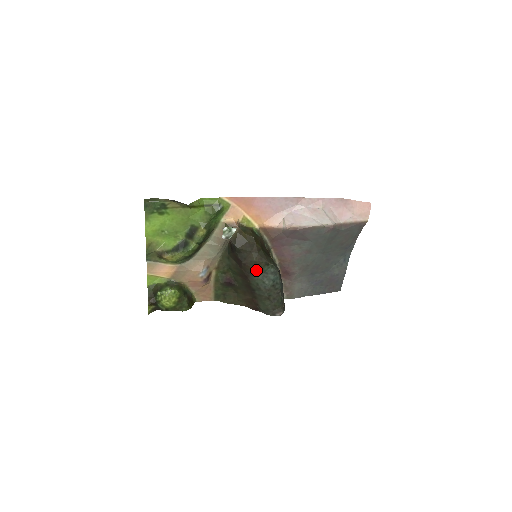
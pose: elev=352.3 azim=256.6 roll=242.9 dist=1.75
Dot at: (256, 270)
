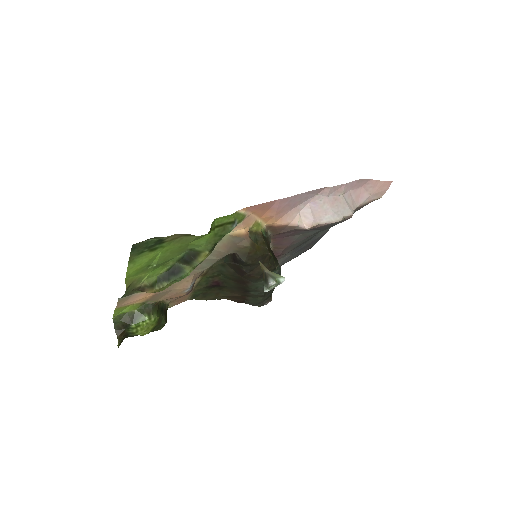
Dot at: (261, 278)
